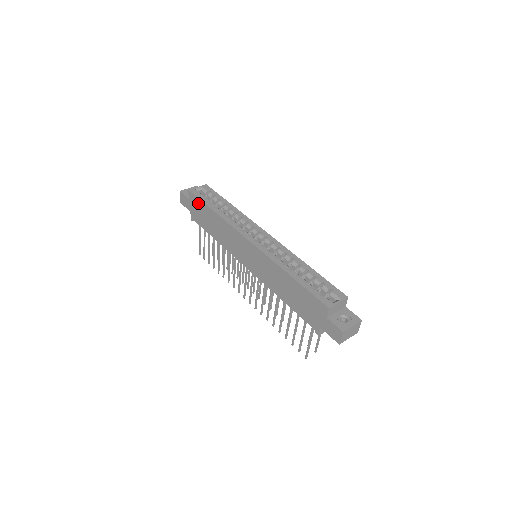
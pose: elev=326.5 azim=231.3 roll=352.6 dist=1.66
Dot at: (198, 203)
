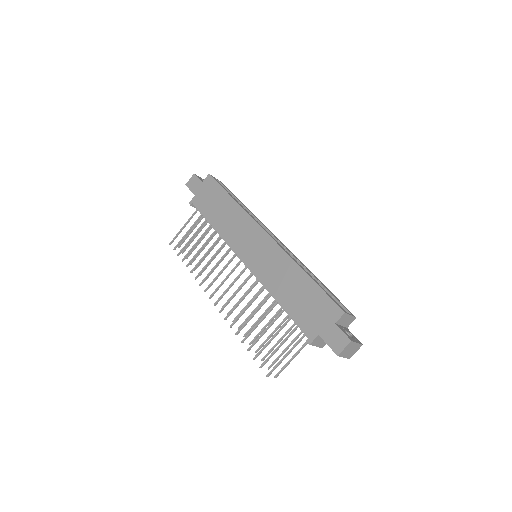
Dot at: (214, 188)
